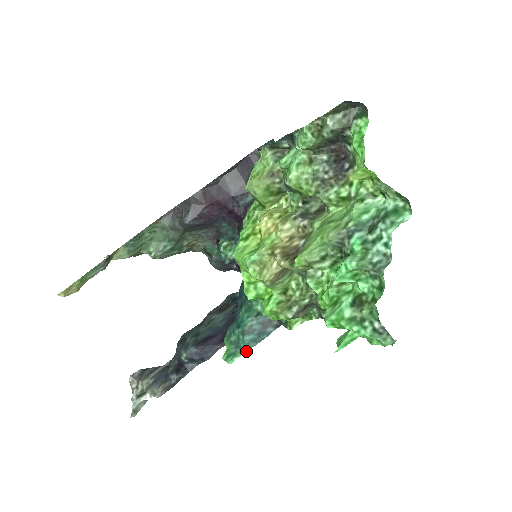
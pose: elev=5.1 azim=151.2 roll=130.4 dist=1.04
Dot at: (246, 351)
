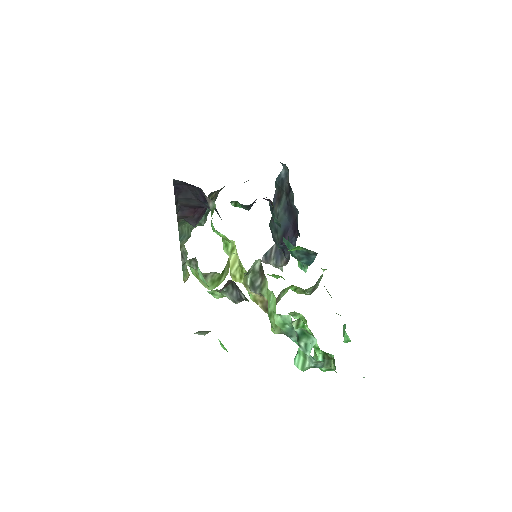
Dot at: occluded
